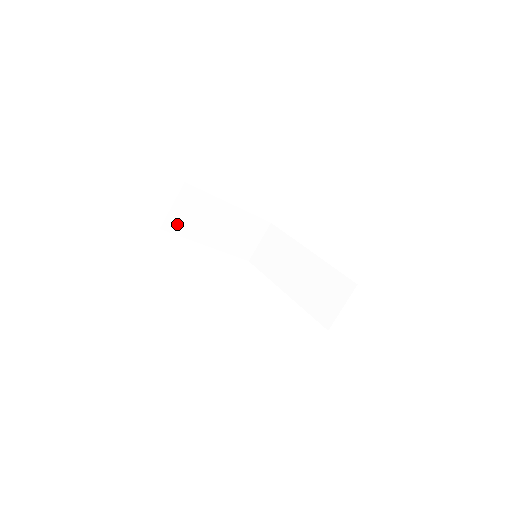
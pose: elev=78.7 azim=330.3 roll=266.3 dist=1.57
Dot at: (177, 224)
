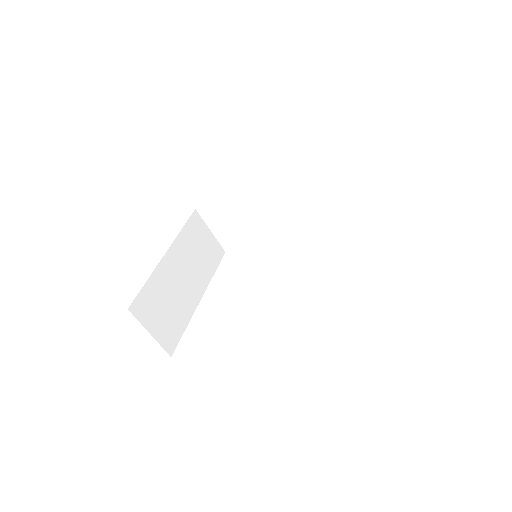
Dot at: (171, 333)
